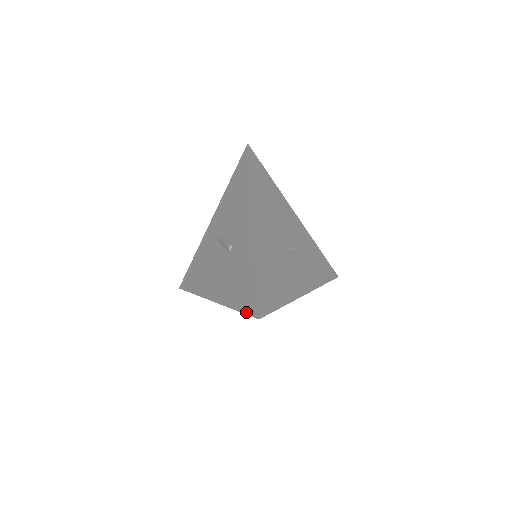
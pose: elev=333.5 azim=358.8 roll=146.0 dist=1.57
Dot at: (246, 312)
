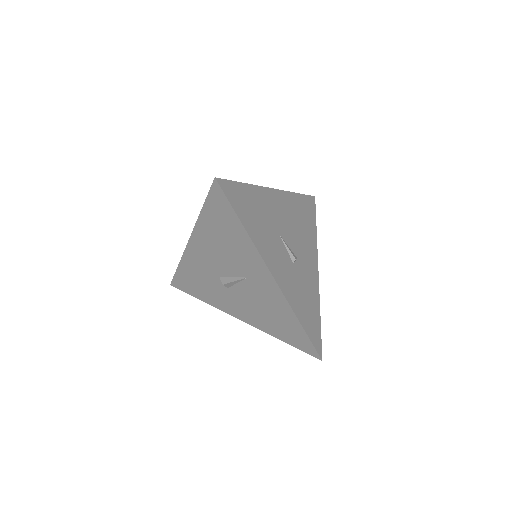
Dot at: (209, 194)
